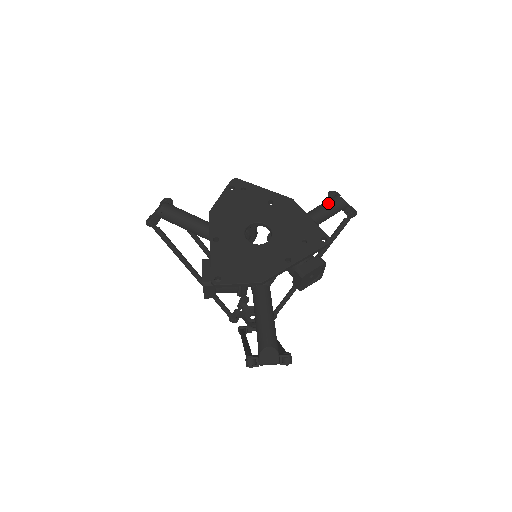
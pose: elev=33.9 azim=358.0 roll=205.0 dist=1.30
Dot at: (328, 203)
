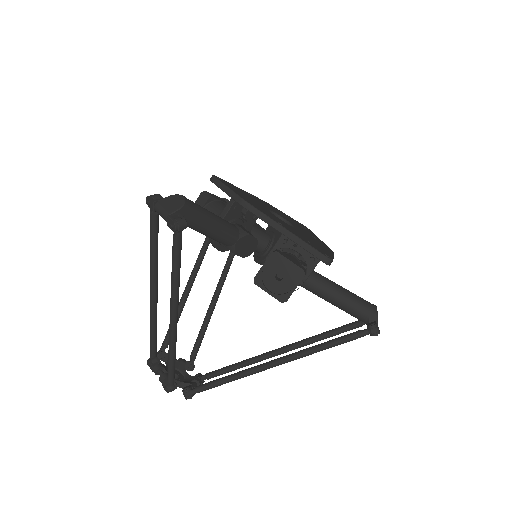
Dot at: occluded
